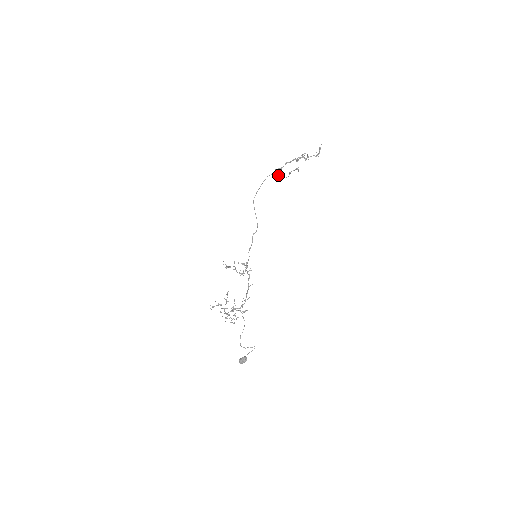
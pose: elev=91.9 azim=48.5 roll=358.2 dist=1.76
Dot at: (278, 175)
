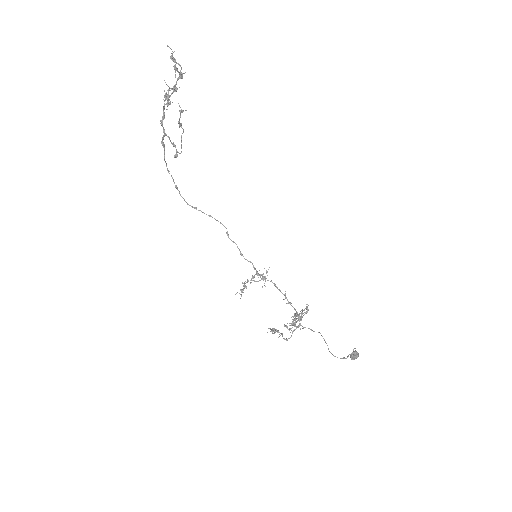
Dot at: occluded
